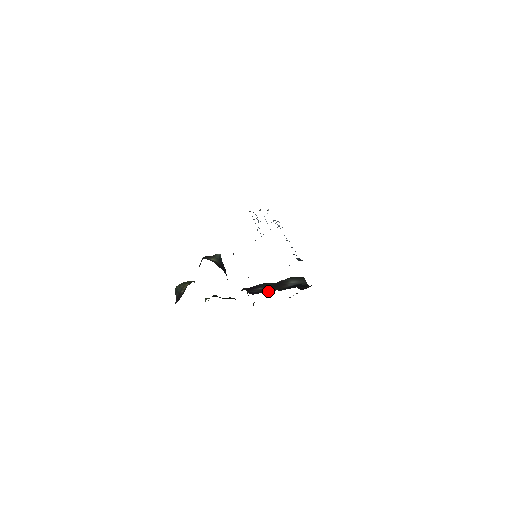
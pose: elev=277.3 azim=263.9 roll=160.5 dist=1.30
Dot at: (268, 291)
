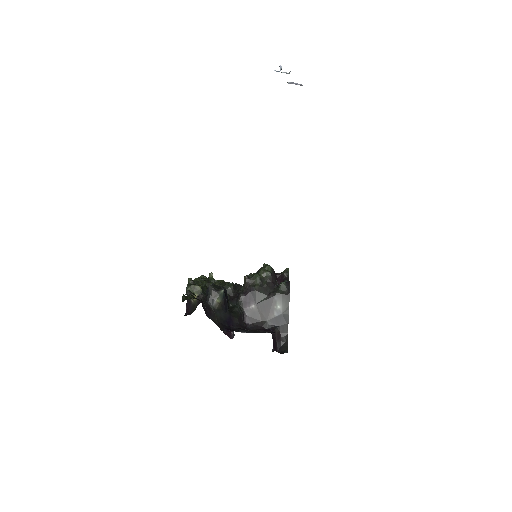
Dot at: (258, 320)
